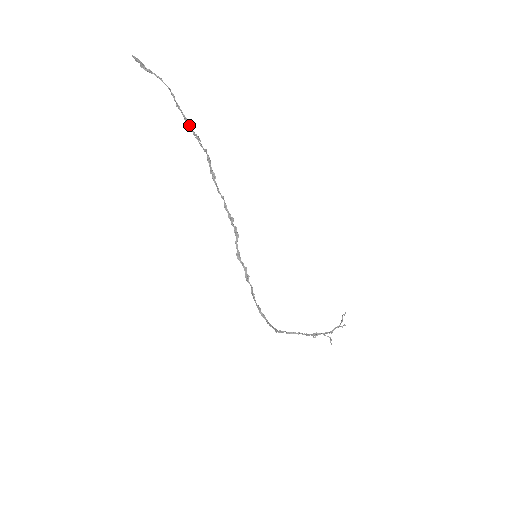
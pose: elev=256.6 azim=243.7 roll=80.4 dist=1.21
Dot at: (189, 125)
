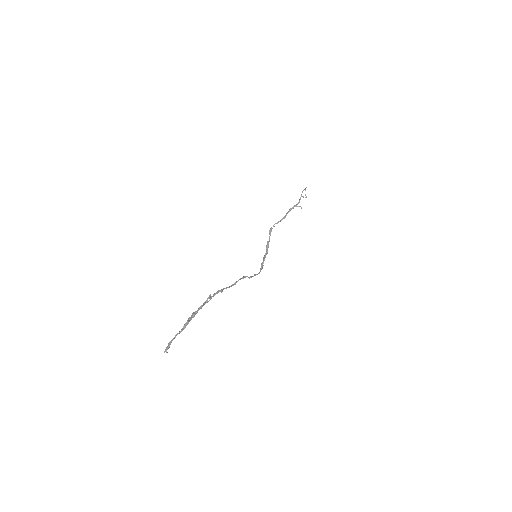
Dot at: (203, 305)
